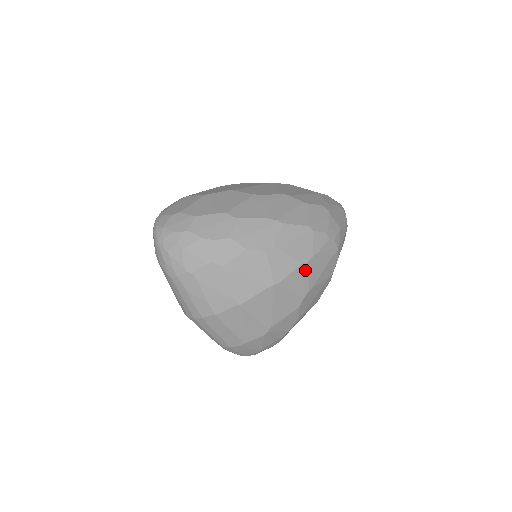
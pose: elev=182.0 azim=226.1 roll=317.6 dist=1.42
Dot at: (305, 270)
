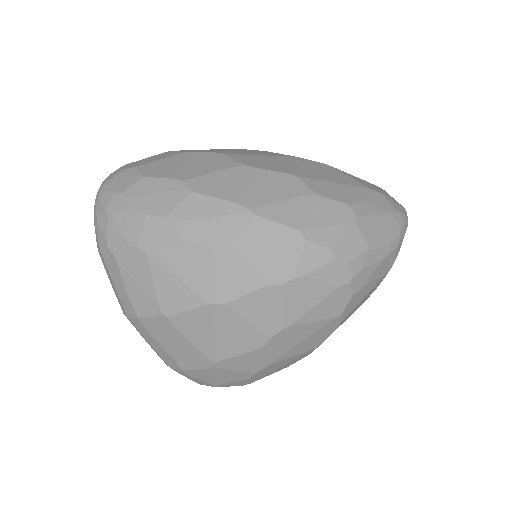
Dot at: (276, 296)
